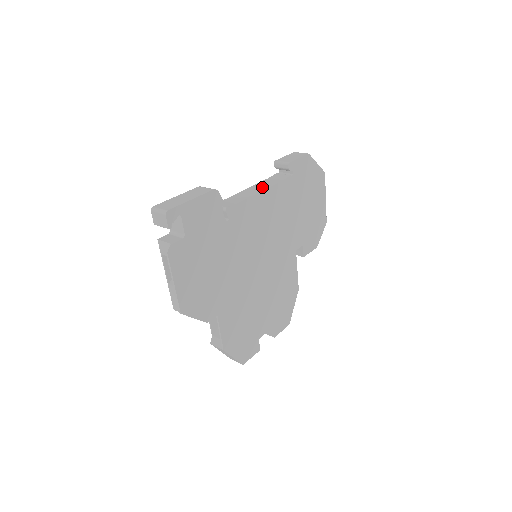
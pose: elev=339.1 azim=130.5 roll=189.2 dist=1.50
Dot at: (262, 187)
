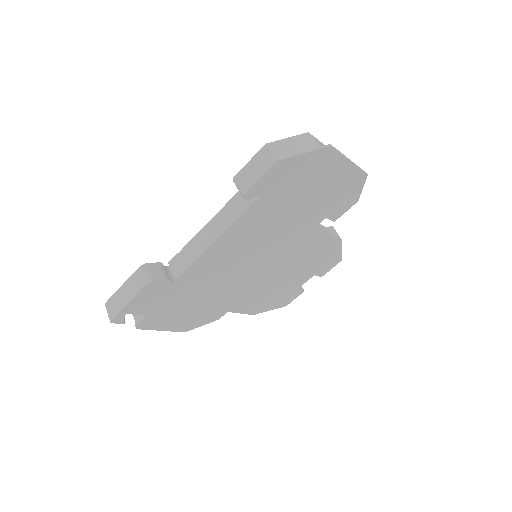
Dot at: (218, 228)
